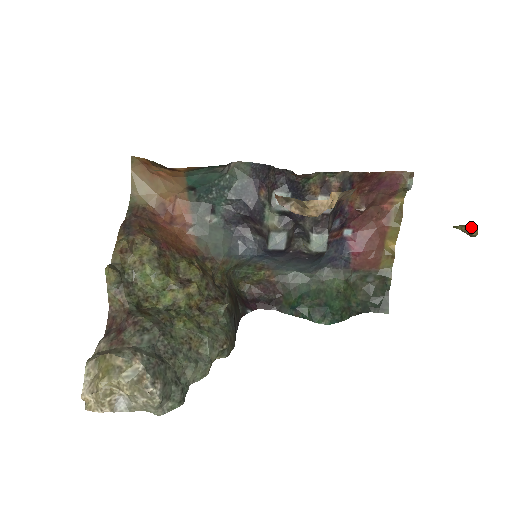
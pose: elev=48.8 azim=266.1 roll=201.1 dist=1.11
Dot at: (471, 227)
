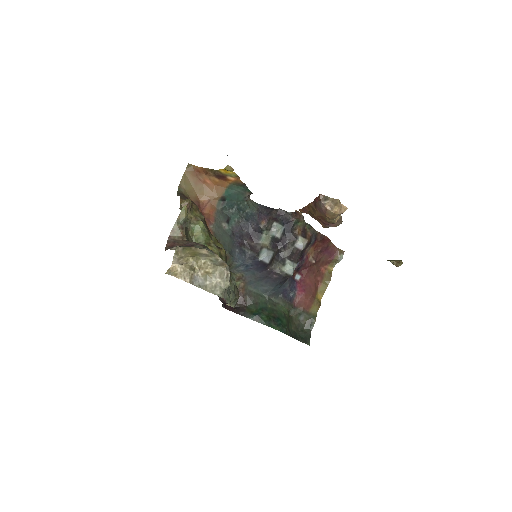
Dot at: (399, 260)
